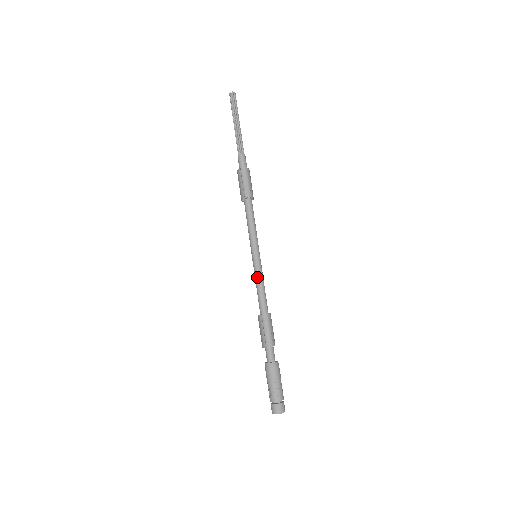
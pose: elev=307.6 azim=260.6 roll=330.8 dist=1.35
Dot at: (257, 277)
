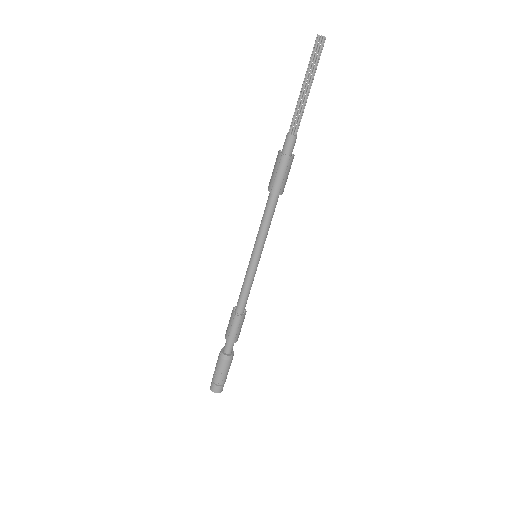
Dot at: (247, 278)
